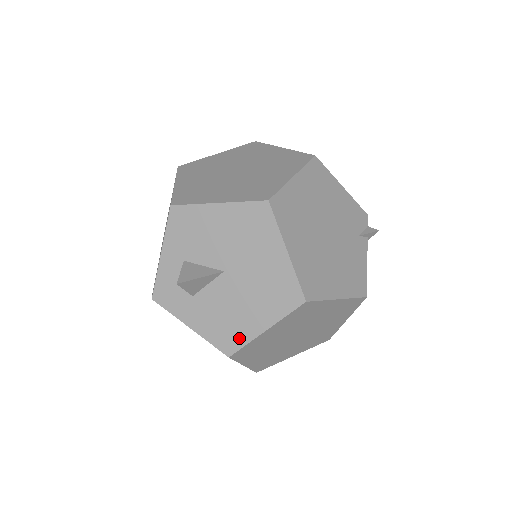
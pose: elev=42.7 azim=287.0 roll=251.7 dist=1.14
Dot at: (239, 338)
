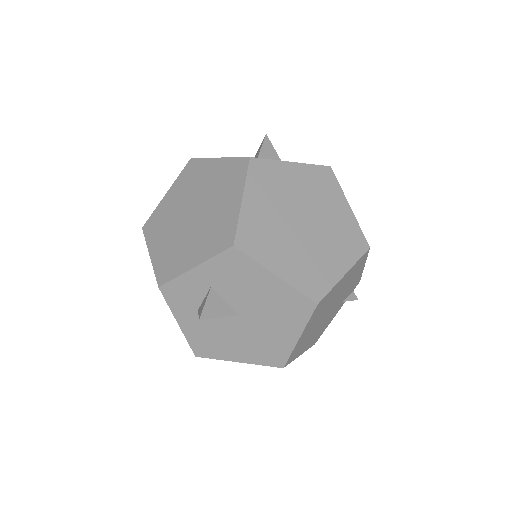
Dot at: (214, 353)
